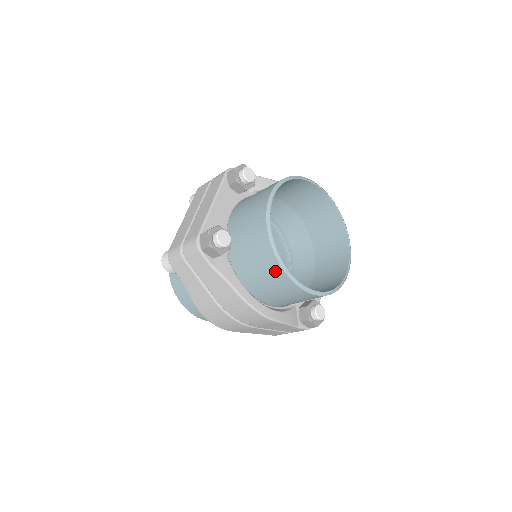
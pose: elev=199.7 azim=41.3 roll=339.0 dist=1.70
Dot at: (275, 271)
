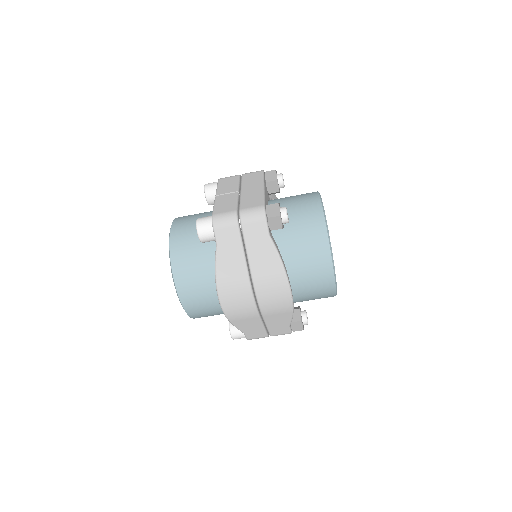
Dot at: (322, 256)
